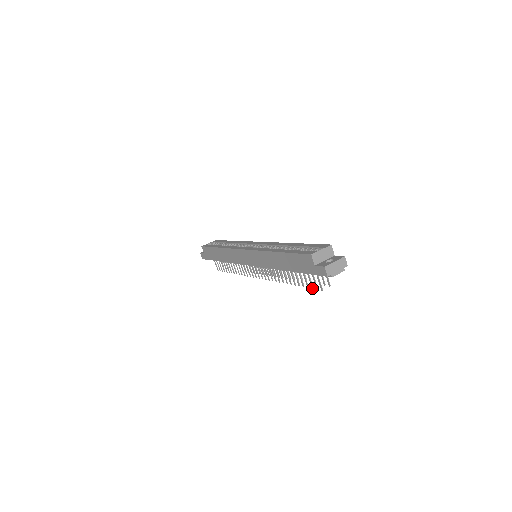
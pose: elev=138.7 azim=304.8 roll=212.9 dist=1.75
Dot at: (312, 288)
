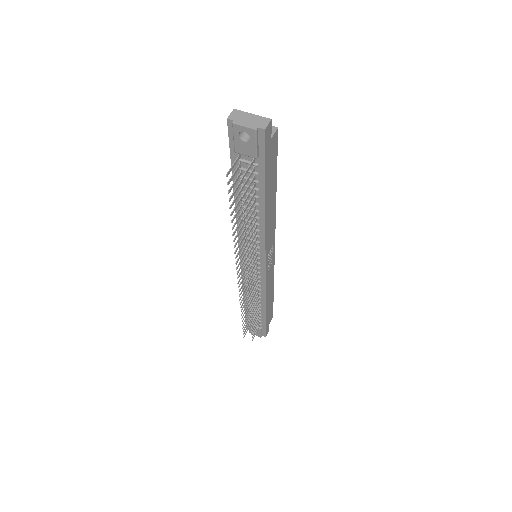
Dot at: (228, 192)
